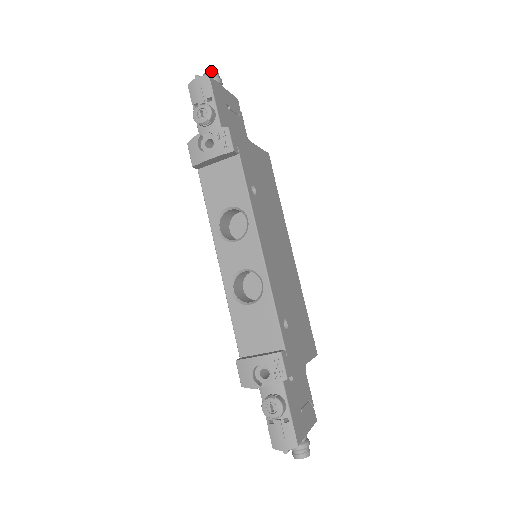
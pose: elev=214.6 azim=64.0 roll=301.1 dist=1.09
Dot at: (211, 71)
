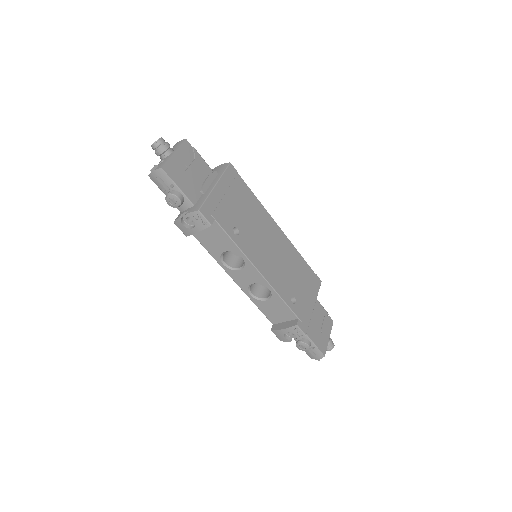
Dot at: (156, 144)
